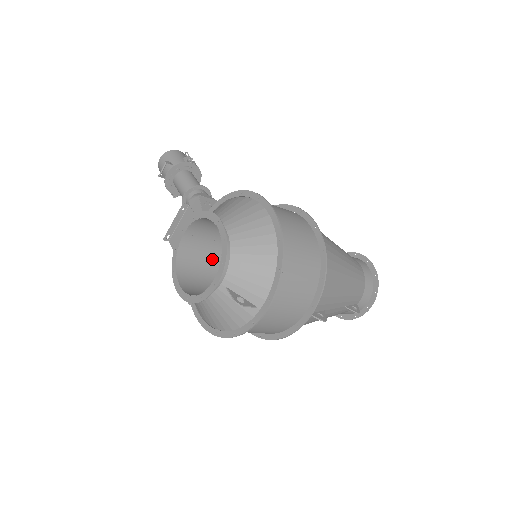
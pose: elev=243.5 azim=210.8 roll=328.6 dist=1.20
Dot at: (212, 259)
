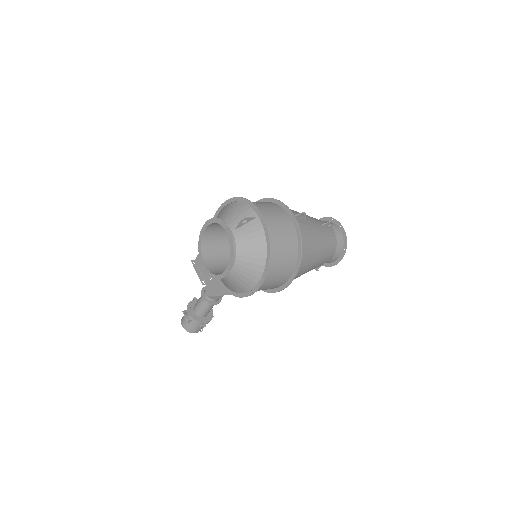
Dot at: occluded
